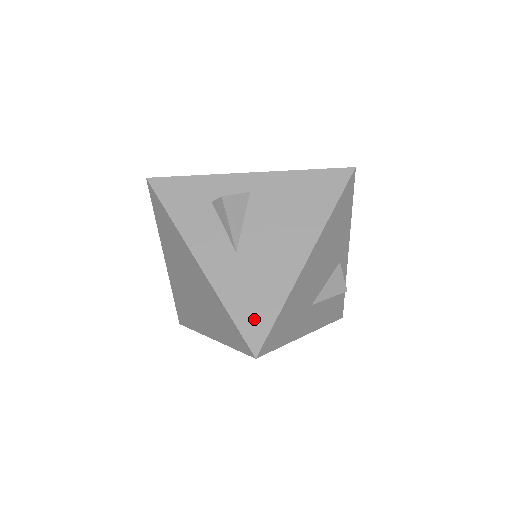
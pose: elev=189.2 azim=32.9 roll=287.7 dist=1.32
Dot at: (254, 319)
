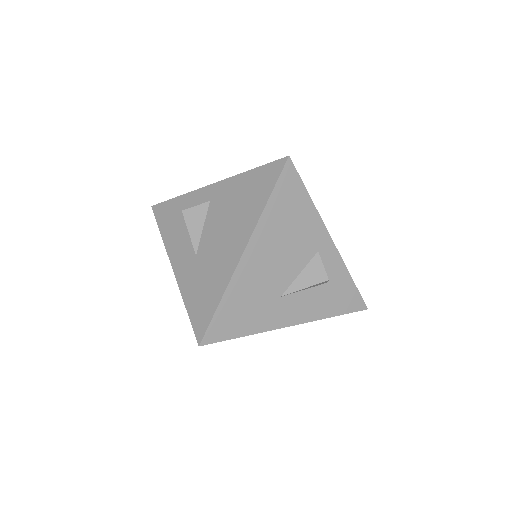
Dot at: (201, 312)
